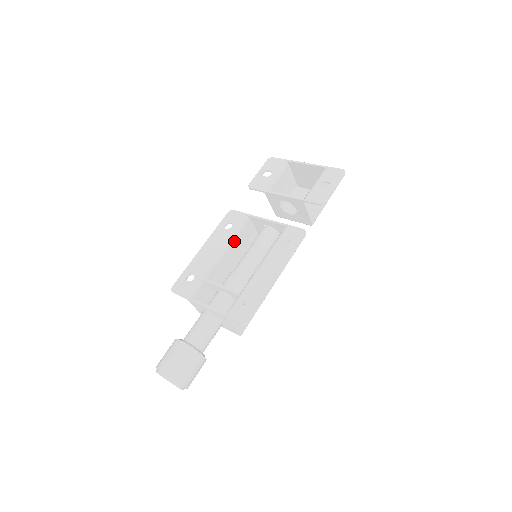
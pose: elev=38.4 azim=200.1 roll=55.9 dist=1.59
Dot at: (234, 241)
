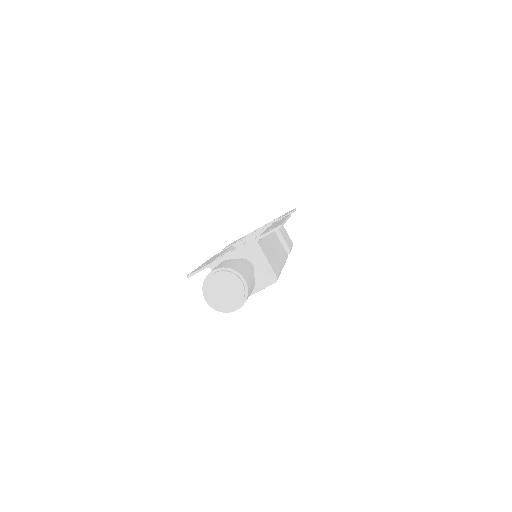
Dot at: occluded
